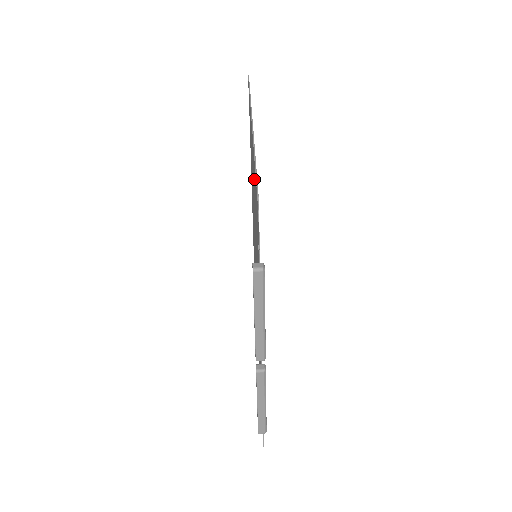
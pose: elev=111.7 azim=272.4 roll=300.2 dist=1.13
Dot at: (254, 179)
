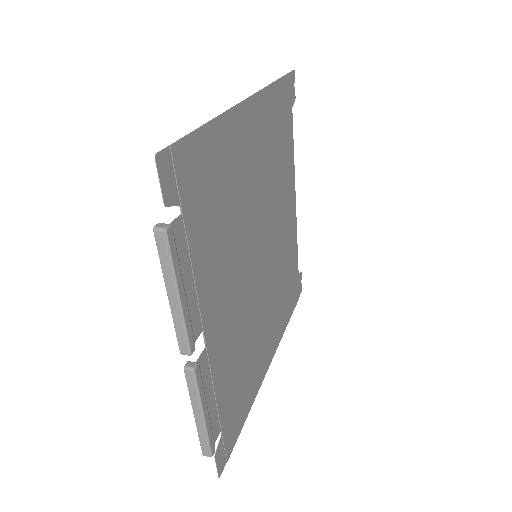
Dot at: (223, 150)
